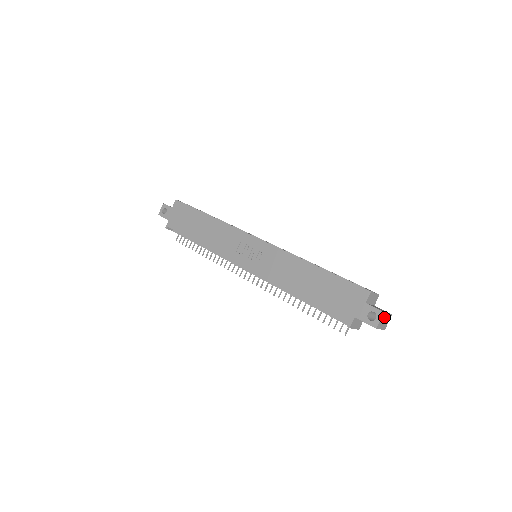
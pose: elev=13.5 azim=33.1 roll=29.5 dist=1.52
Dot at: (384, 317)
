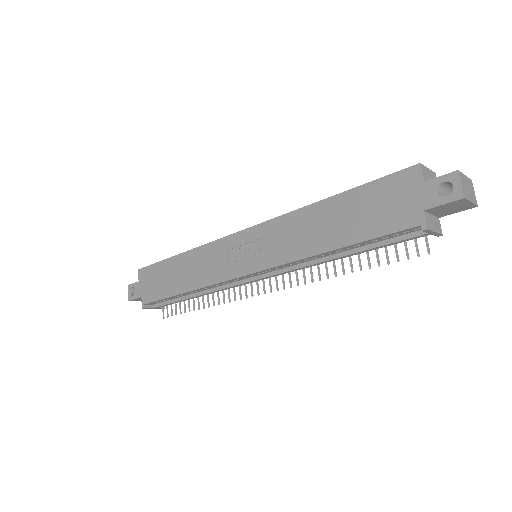
Dot at: (463, 181)
